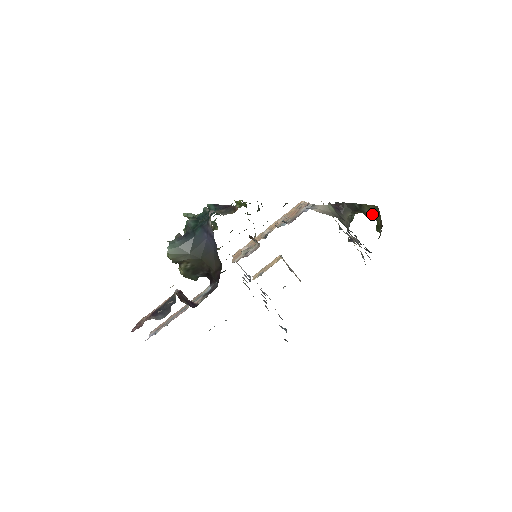
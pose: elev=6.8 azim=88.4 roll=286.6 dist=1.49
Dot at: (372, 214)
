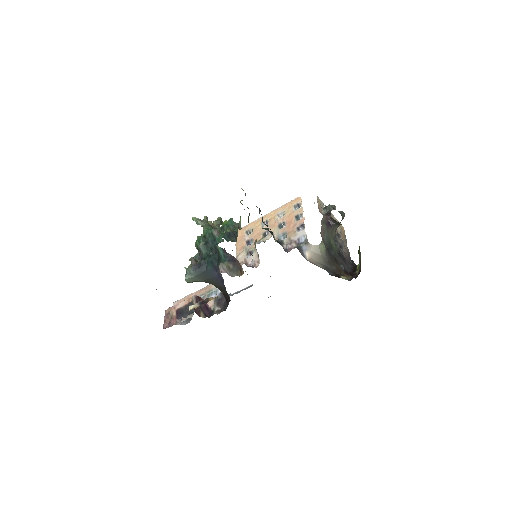
Dot at: occluded
